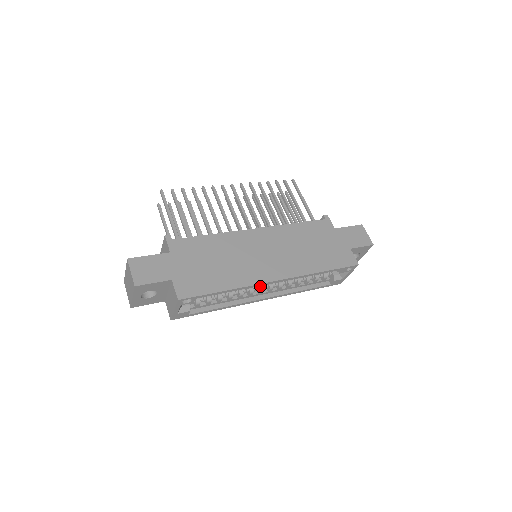
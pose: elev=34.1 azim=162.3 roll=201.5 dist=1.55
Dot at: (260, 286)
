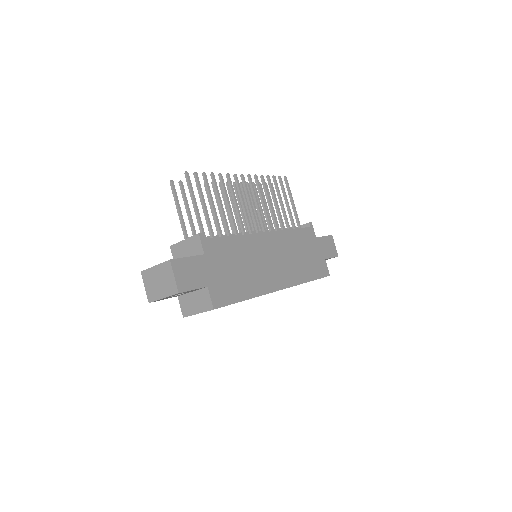
Dot at: occluded
